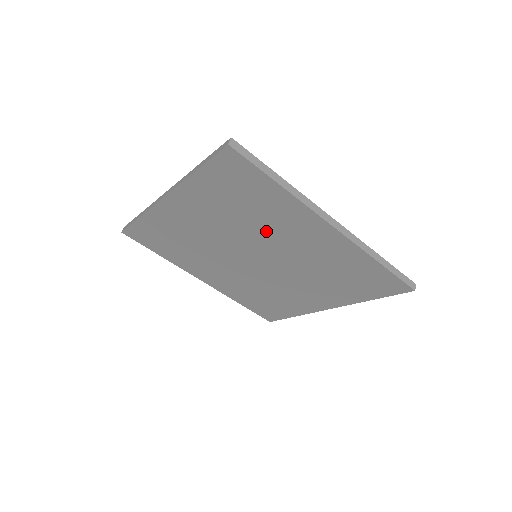
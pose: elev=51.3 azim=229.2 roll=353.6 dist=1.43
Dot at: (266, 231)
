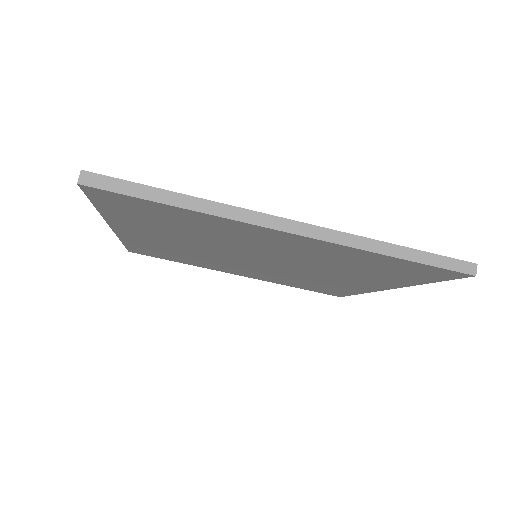
Dot at: (327, 270)
